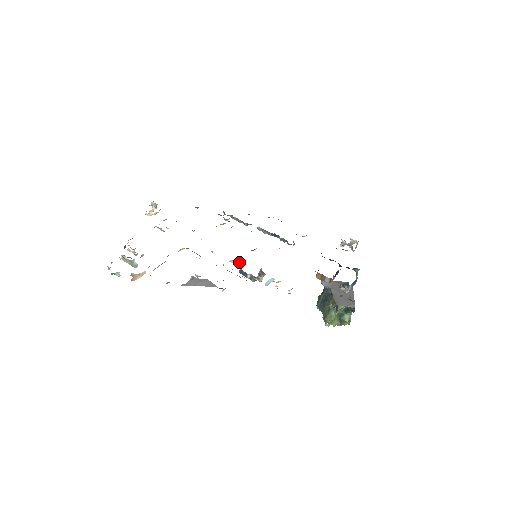
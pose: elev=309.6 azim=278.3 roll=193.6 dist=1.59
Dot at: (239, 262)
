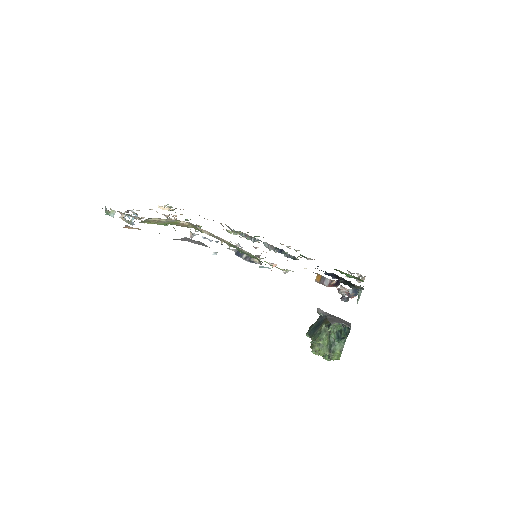
Dot at: occluded
